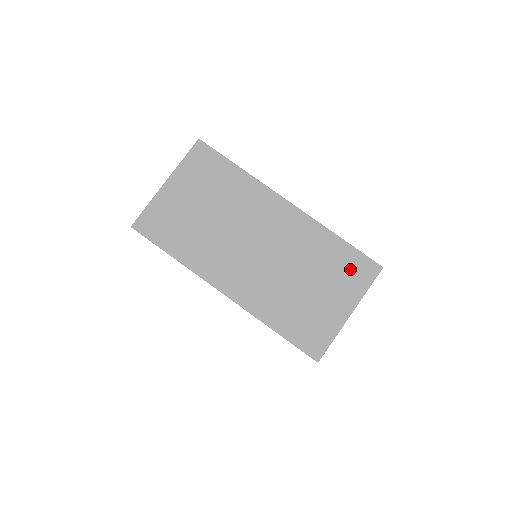
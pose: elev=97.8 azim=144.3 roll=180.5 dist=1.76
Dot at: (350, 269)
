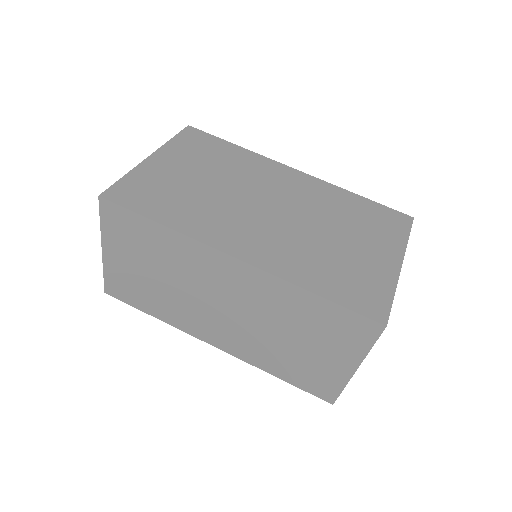
Dot at: (341, 328)
